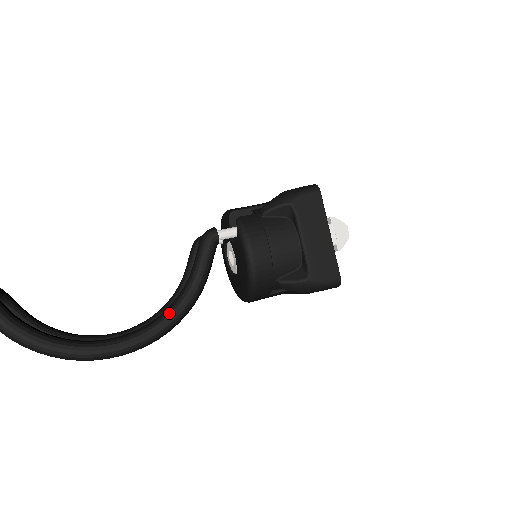
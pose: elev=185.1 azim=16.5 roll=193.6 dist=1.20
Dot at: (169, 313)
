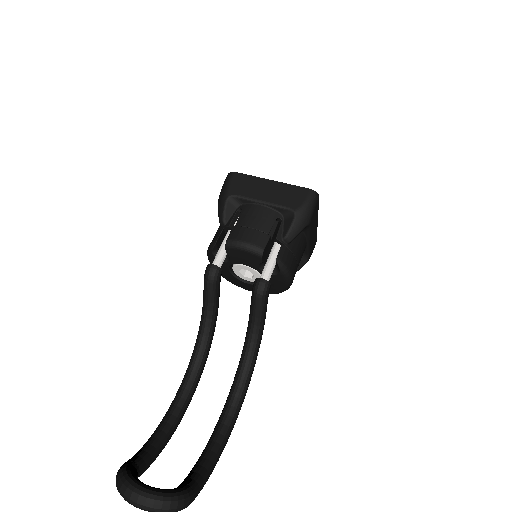
Dot at: (254, 361)
